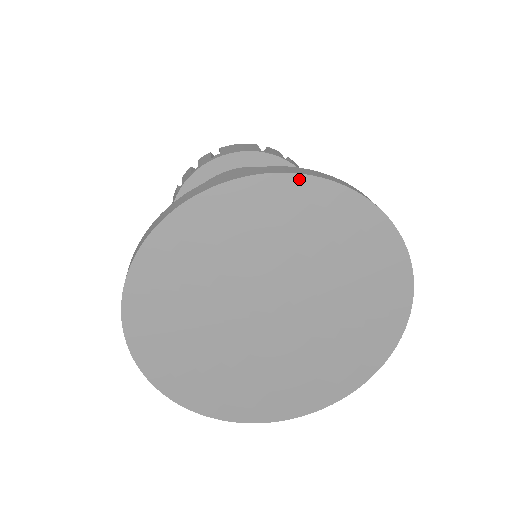
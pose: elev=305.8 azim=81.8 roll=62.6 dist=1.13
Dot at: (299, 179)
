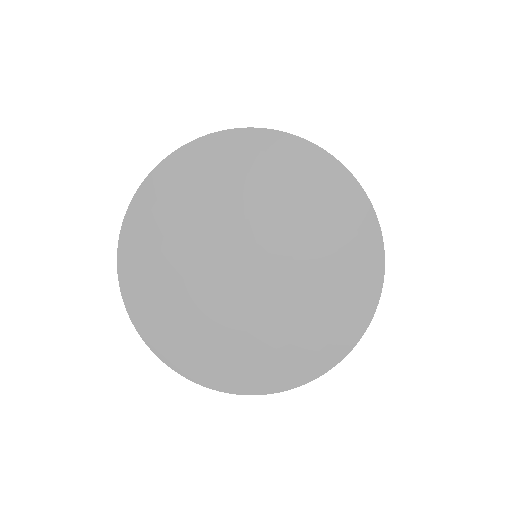
Dot at: (288, 138)
